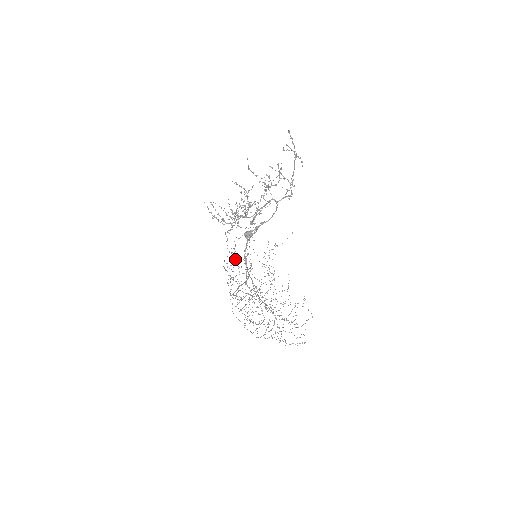
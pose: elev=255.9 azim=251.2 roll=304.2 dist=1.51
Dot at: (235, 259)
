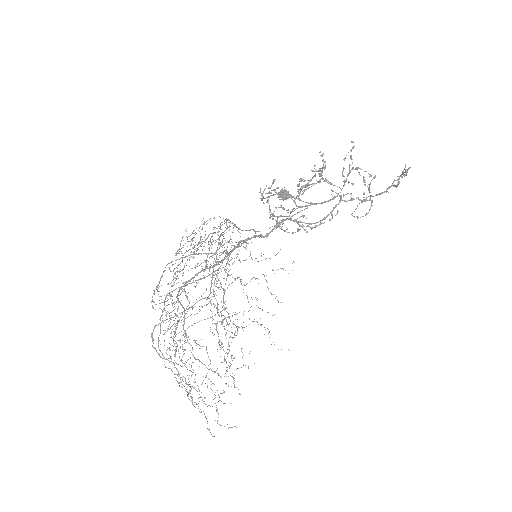
Dot at: occluded
